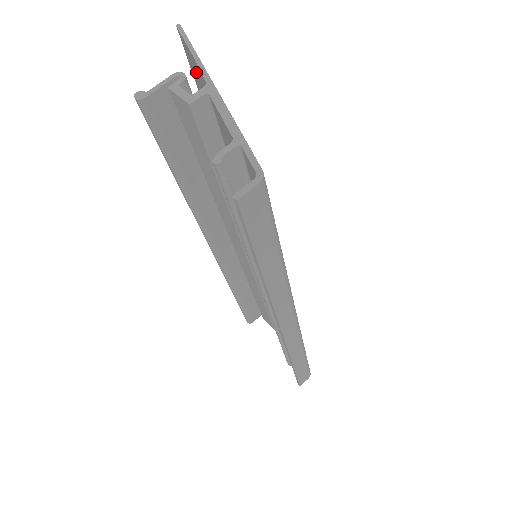
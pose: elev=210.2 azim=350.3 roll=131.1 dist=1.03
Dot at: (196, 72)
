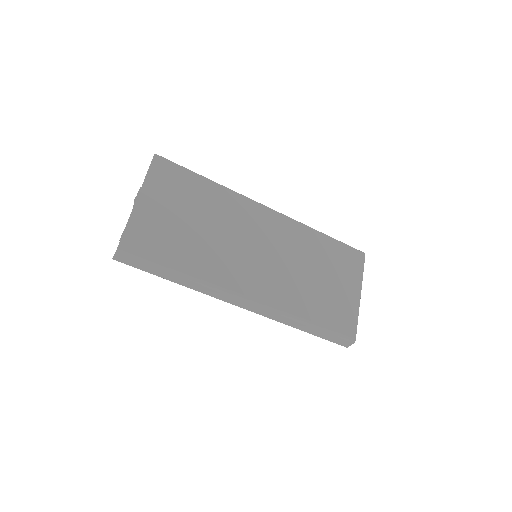
Dot at: (161, 176)
